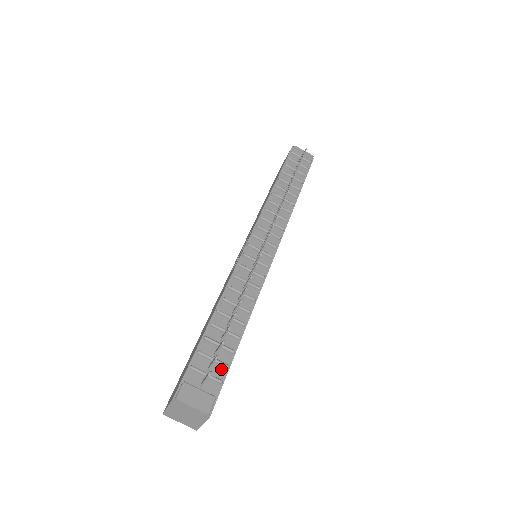
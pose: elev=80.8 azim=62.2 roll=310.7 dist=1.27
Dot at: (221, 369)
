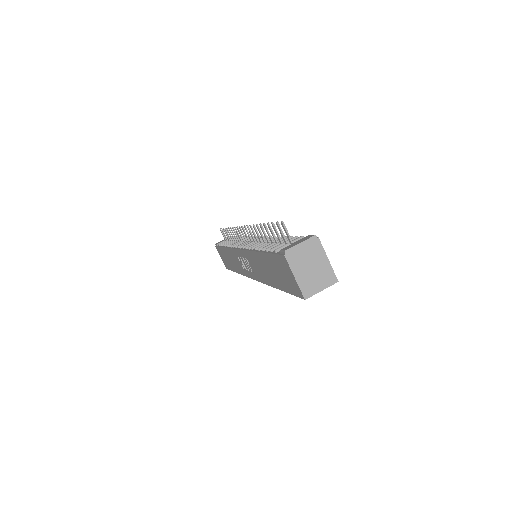
Dot at: occluded
